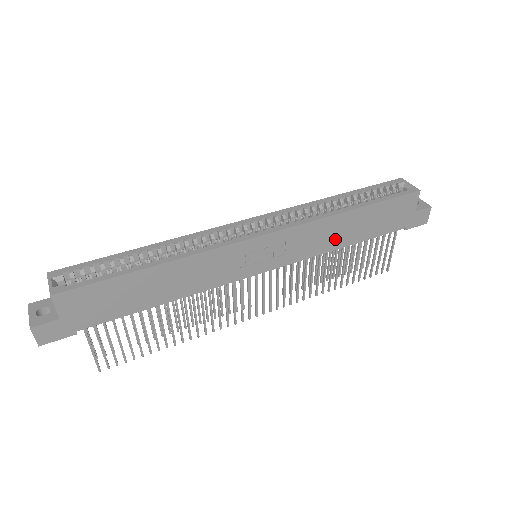
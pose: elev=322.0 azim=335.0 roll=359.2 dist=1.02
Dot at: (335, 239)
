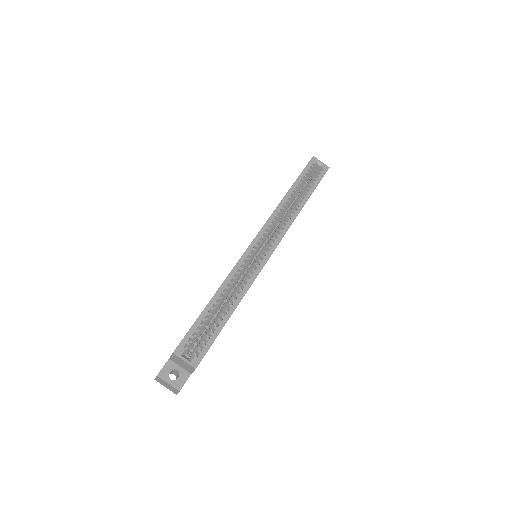
Dot at: occluded
